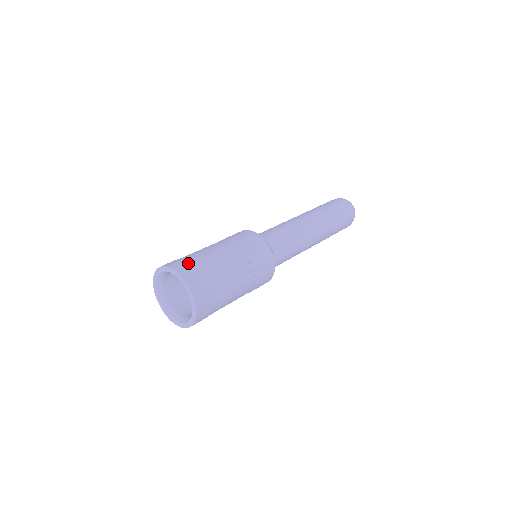
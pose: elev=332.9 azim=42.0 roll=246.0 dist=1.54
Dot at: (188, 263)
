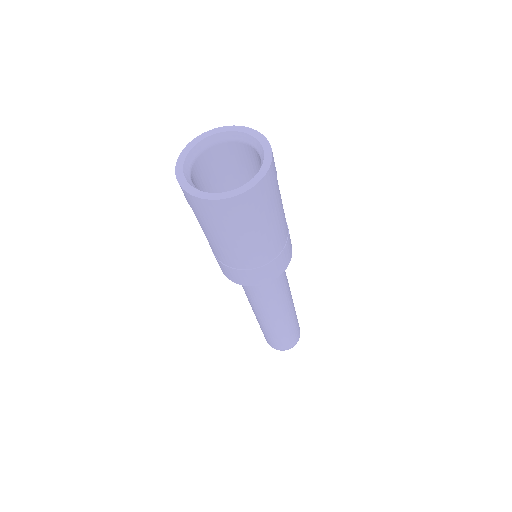
Dot at: occluded
